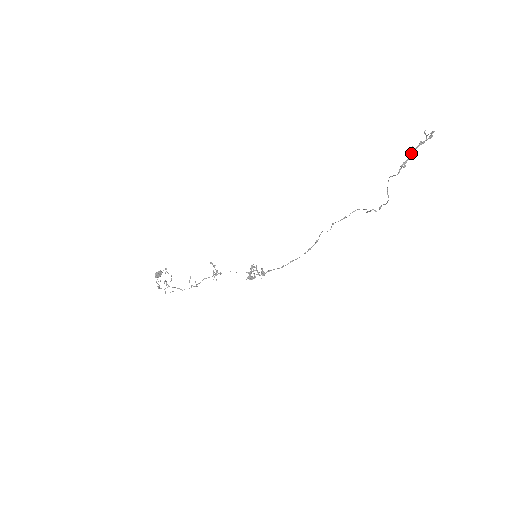
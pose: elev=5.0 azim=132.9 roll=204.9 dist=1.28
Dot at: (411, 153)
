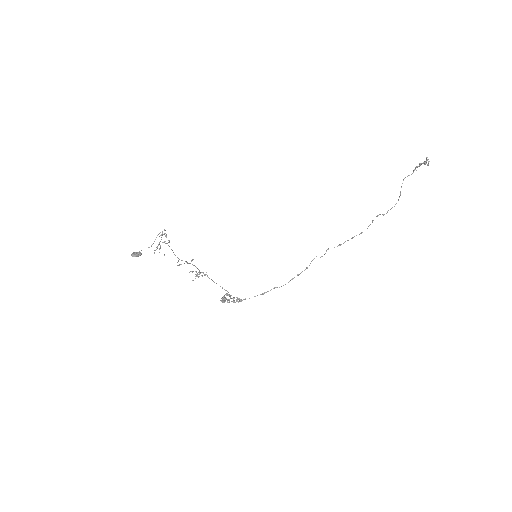
Dot at: (420, 164)
